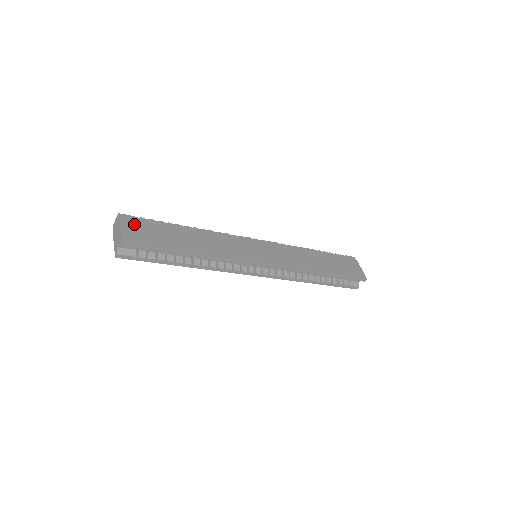
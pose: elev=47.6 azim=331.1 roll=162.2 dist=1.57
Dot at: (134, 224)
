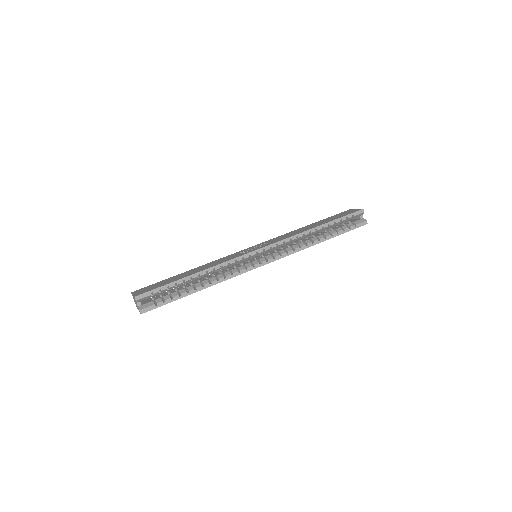
Dot at: (143, 289)
